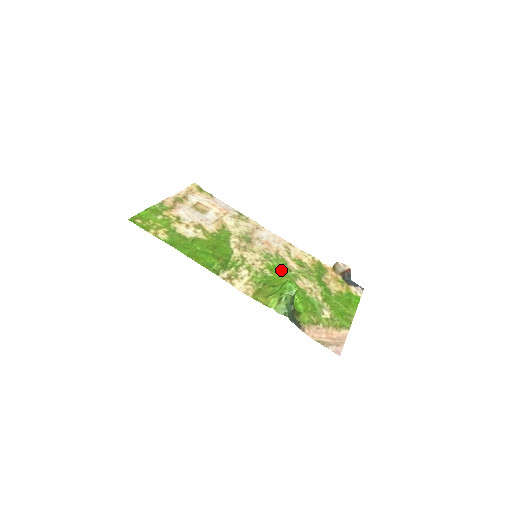
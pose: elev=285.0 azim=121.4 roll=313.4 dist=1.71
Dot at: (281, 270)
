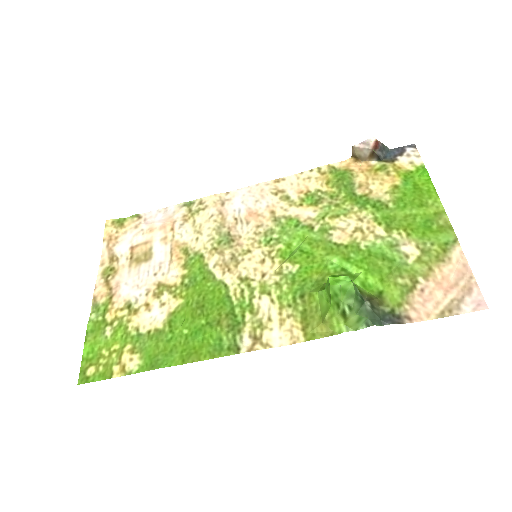
Dot at: (301, 242)
